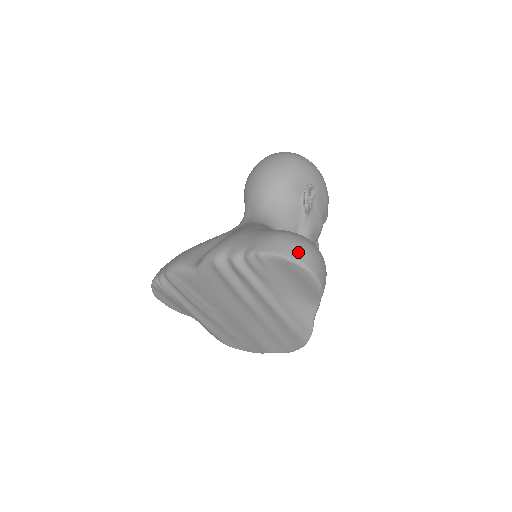
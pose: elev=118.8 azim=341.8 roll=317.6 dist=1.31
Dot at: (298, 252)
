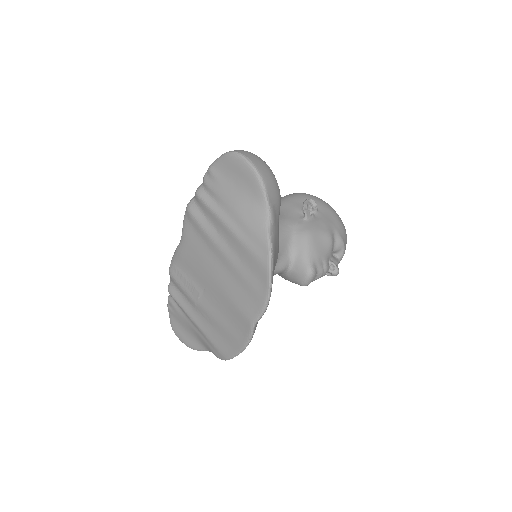
Dot at: (236, 150)
